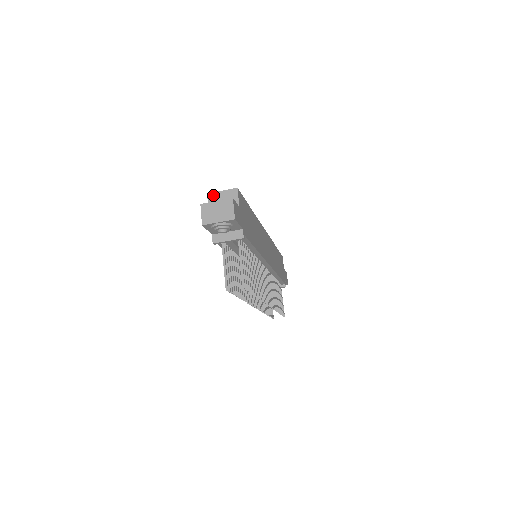
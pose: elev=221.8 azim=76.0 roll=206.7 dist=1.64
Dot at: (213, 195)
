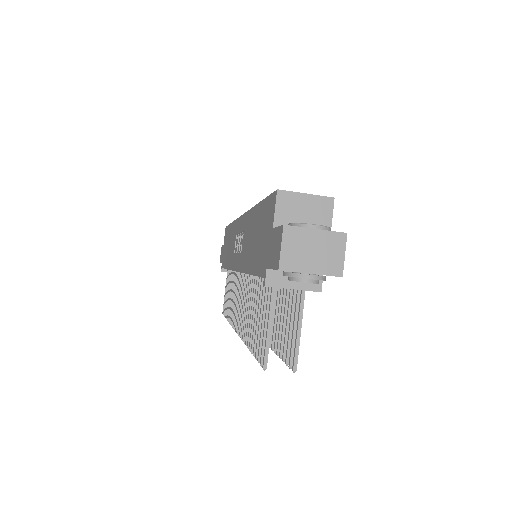
Dot at: (288, 196)
